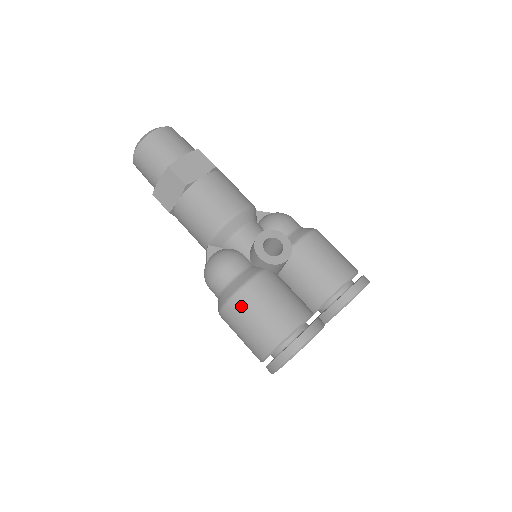
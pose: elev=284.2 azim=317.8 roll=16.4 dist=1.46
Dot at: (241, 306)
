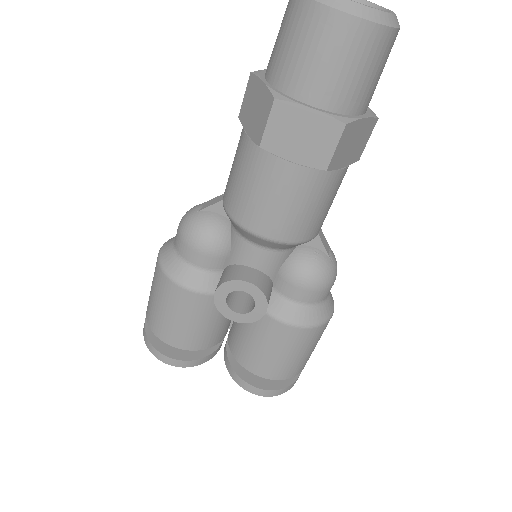
Dot at: (160, 284)
